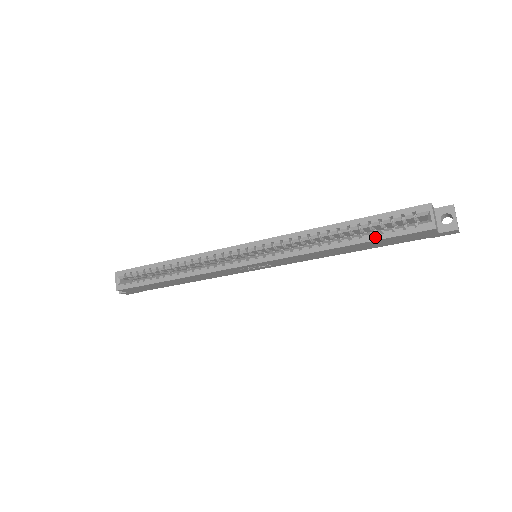
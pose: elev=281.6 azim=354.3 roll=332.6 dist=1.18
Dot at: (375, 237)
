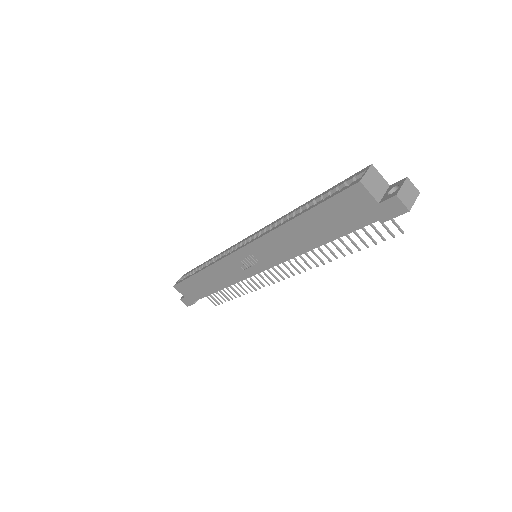
Dot at: (317, 204)
